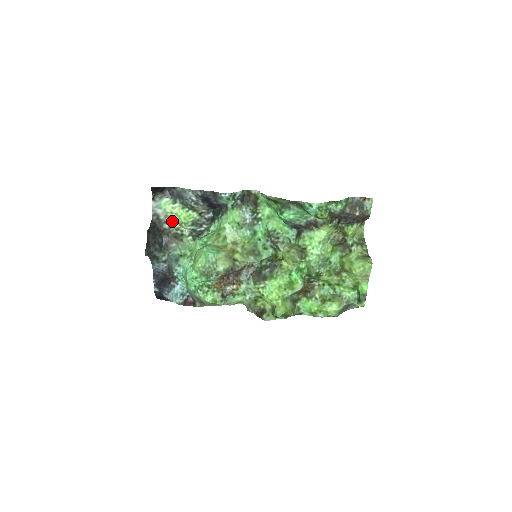
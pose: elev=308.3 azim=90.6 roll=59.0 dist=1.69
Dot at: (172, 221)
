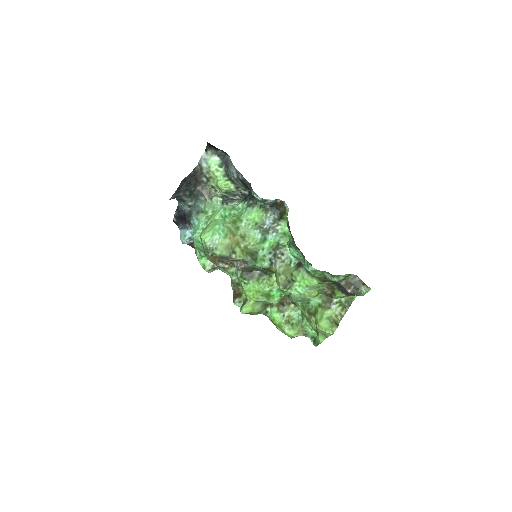
Dot at: (211, 179)
